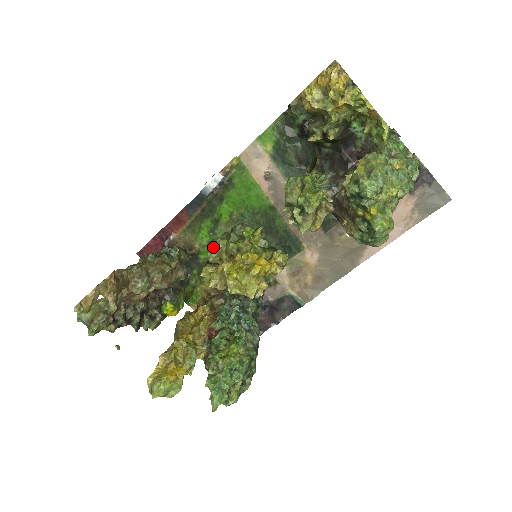
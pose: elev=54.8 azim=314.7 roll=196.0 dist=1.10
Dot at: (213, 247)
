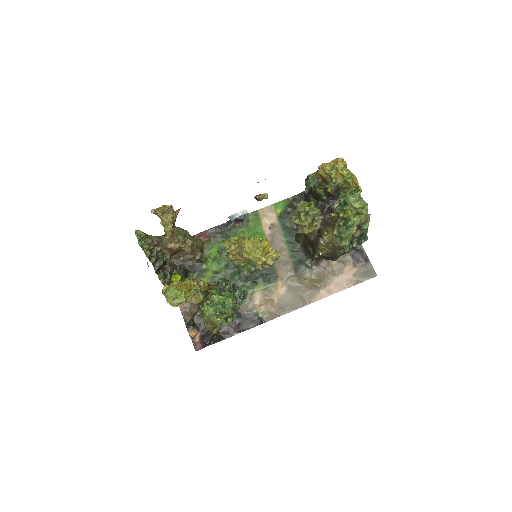
Dot at: (216, 261)
